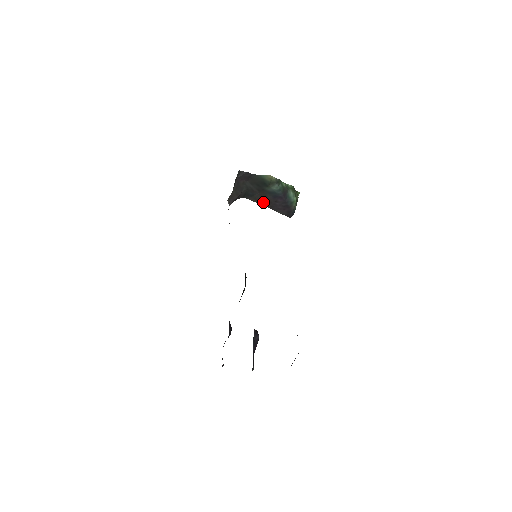
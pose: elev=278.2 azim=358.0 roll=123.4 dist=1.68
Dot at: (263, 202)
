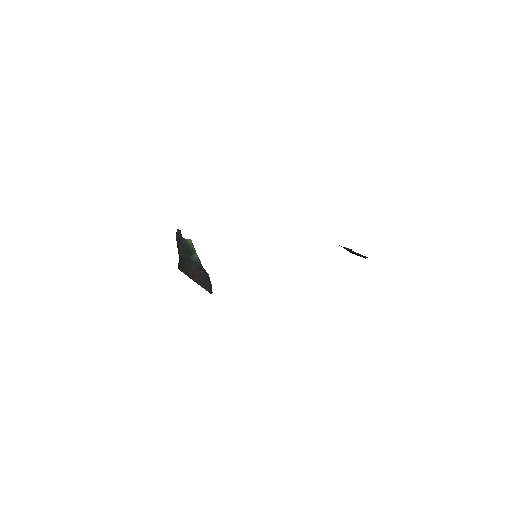
Dot at: (191, 277)
